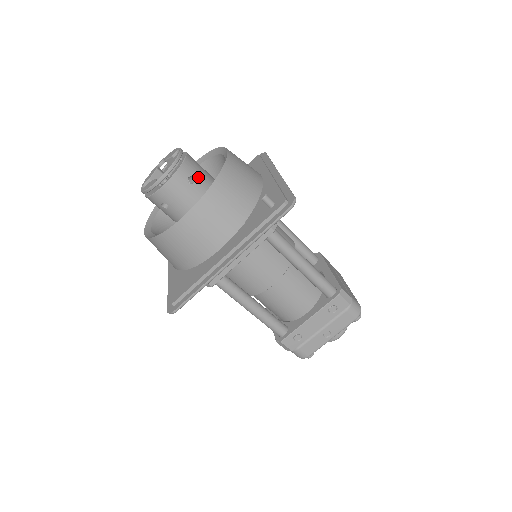
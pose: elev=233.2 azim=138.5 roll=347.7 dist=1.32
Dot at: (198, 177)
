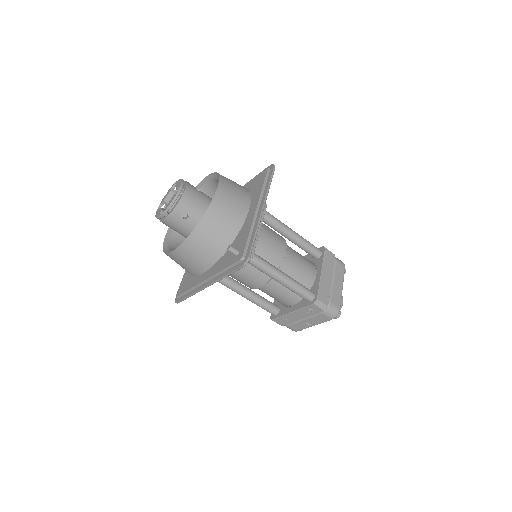
Dot at: (192, 212)
